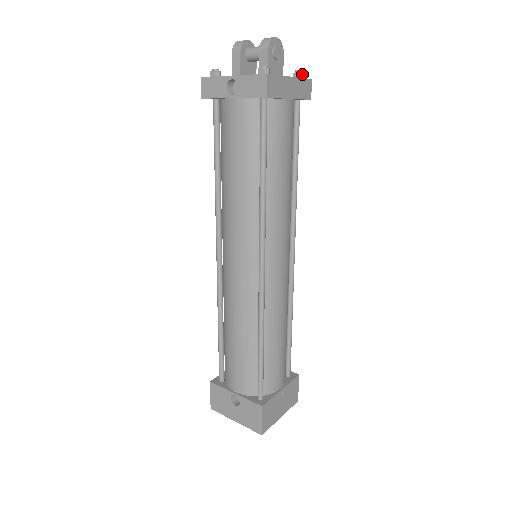
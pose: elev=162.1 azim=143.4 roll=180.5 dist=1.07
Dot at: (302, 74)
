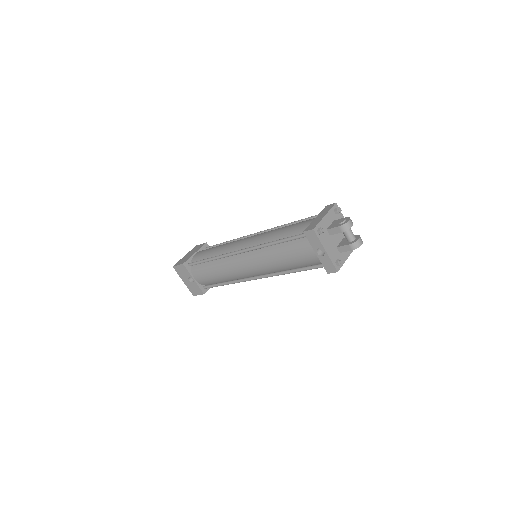
Dot at: occluded
